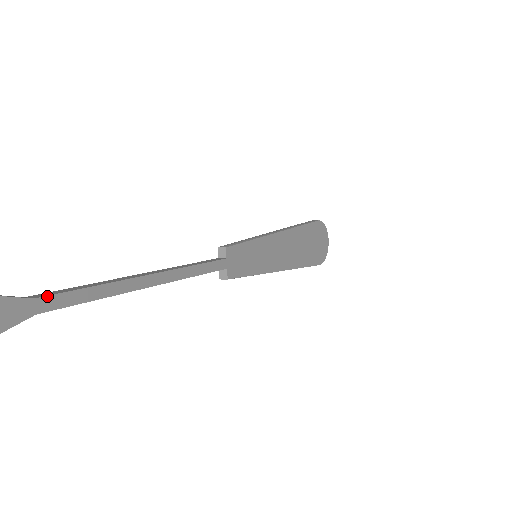
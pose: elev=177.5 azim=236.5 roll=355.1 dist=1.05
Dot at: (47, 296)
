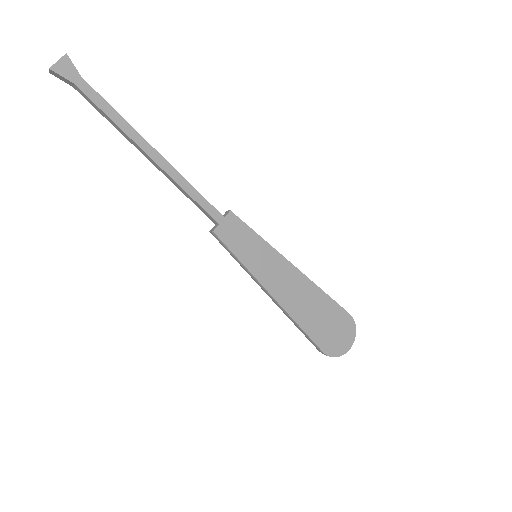
Dot at: occluded
